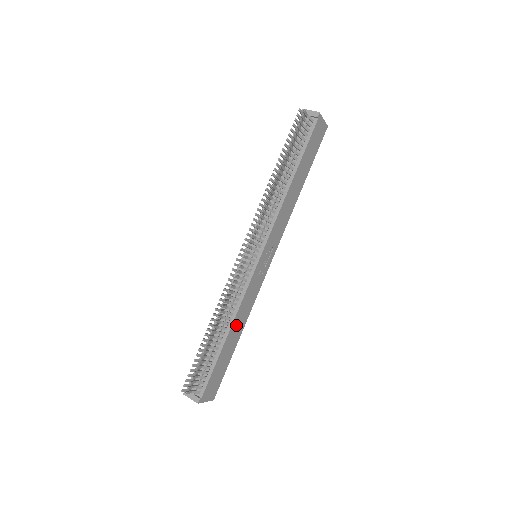
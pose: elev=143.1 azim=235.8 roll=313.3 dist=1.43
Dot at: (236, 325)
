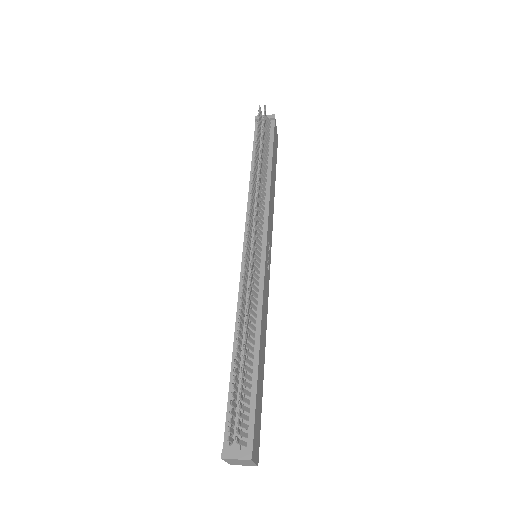
Dot at: (261, 339)
